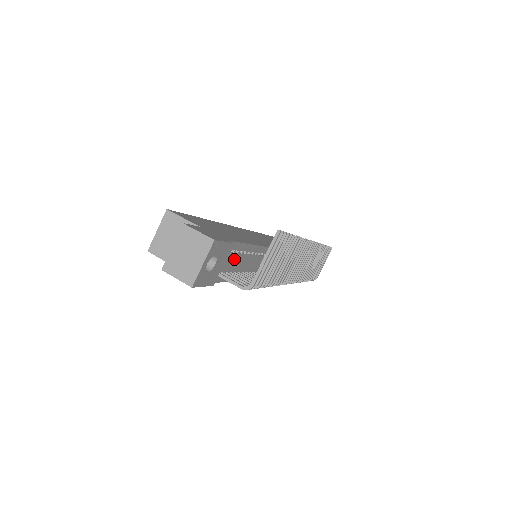
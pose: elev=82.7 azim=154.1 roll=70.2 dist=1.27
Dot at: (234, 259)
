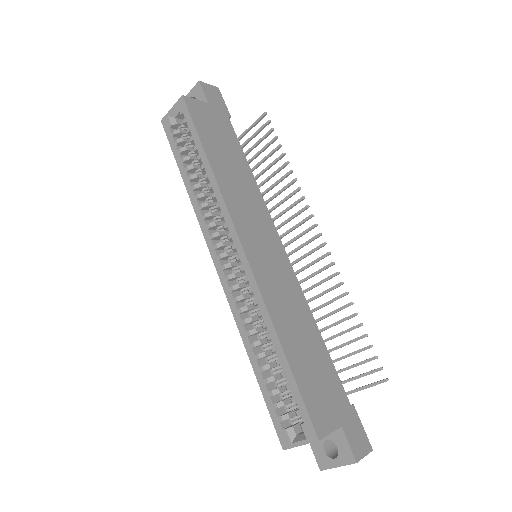
Dot at: occluded
